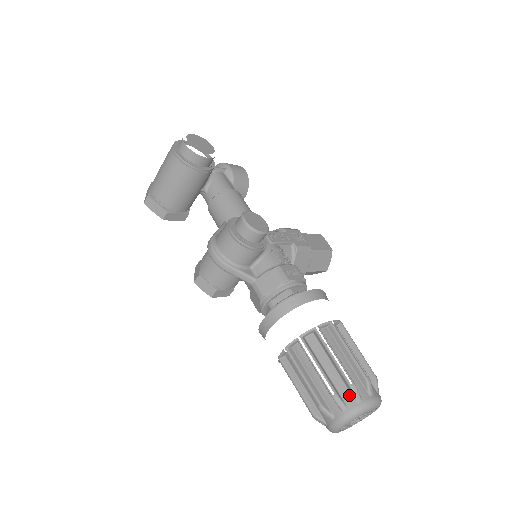
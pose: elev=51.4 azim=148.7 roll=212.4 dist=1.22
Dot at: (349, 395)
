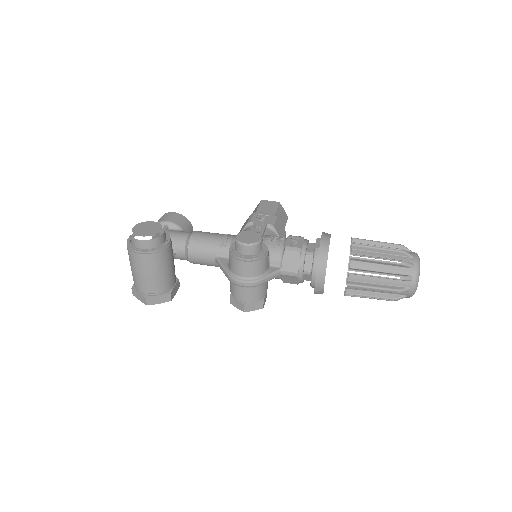
Dot at: (405, 269)
